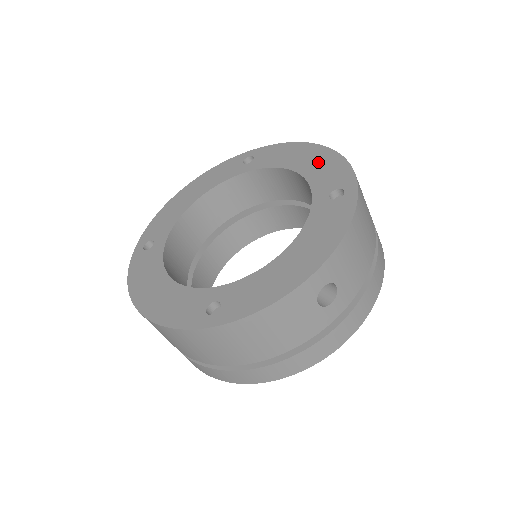
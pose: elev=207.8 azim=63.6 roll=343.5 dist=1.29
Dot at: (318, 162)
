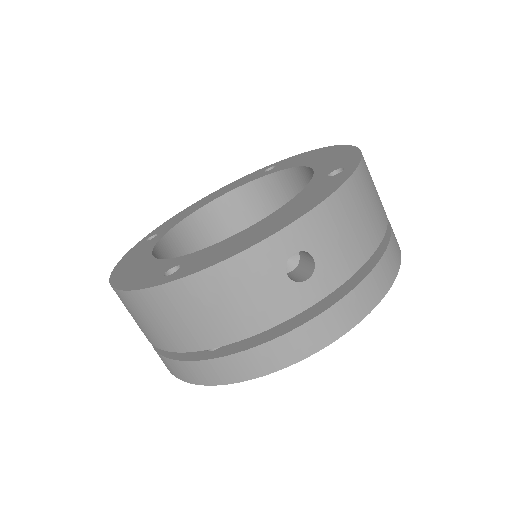
Dot at: (331, 156)
